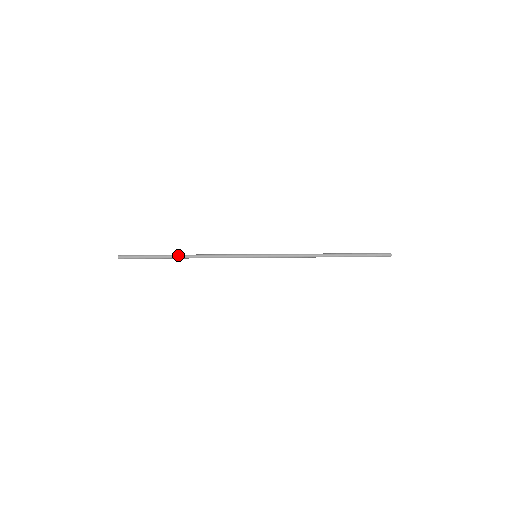
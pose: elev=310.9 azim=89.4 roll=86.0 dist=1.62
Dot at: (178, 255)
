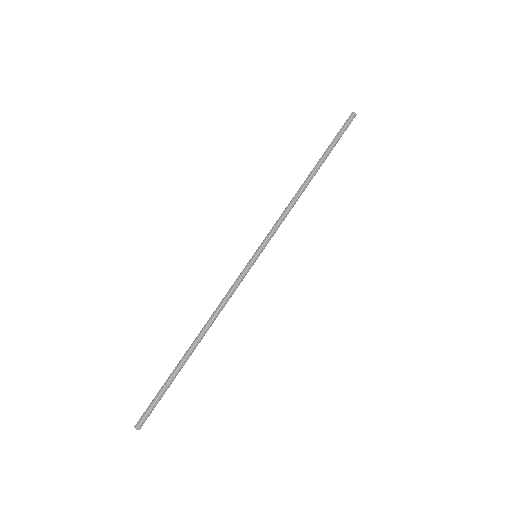
Dot at: (189, 348)
